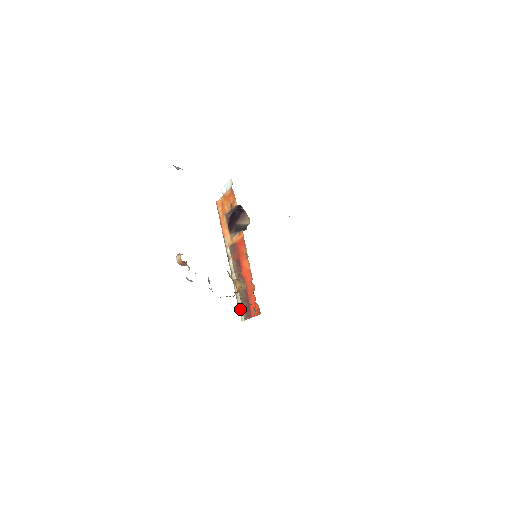
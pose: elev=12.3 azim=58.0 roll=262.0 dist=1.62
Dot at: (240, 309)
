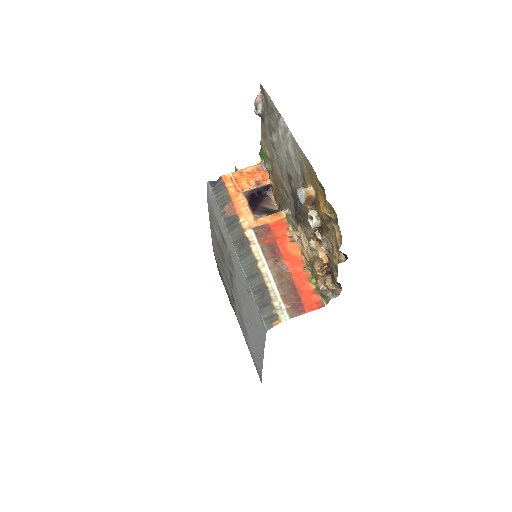
Dot at: (276, 306)
